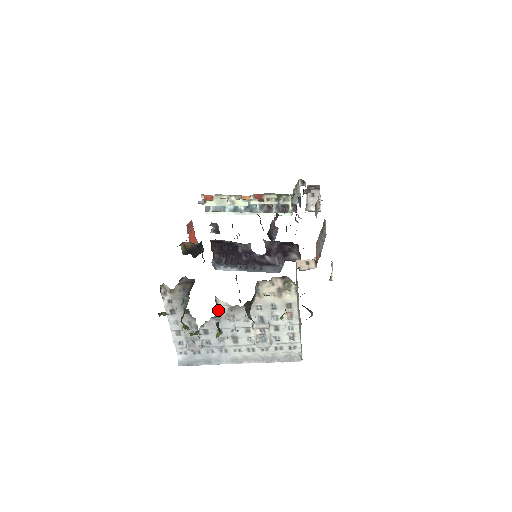
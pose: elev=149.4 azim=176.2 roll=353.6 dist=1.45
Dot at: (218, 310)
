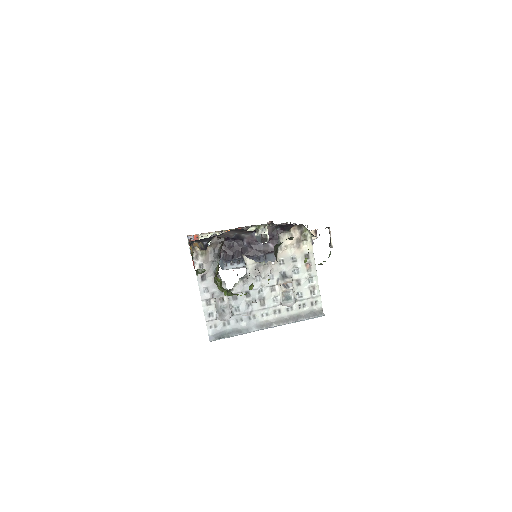
Dot at: (246, 269)
